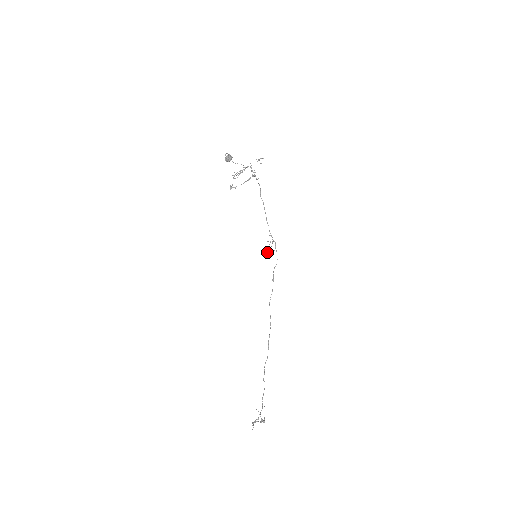
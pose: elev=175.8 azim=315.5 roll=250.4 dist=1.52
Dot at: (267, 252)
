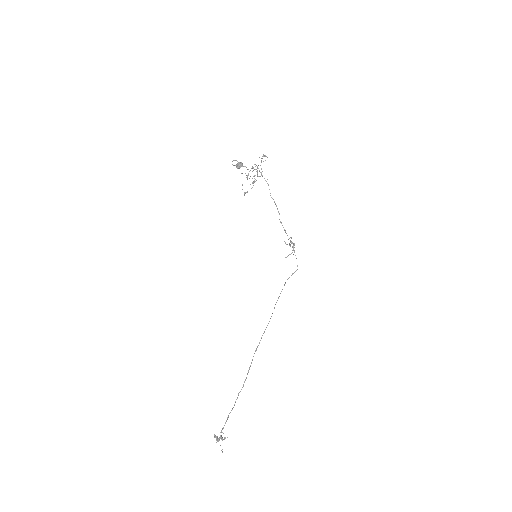
Dot at: (287, 256)
